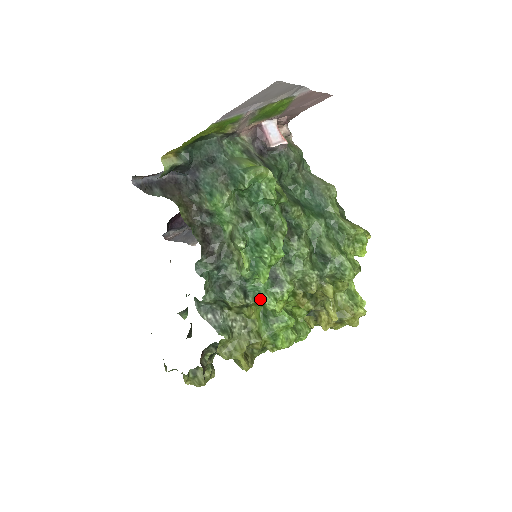
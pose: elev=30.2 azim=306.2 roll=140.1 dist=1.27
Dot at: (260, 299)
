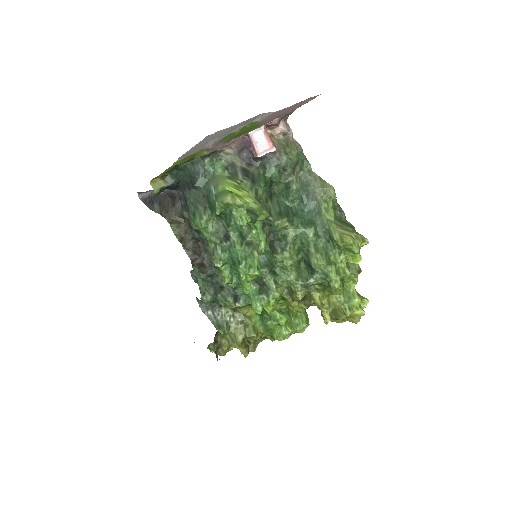
Dot at: (251, 302)
